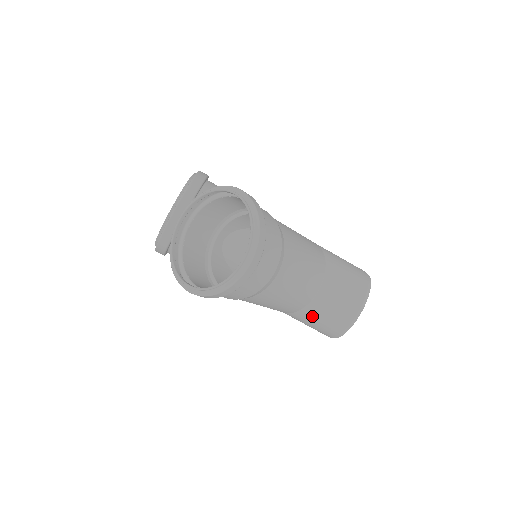
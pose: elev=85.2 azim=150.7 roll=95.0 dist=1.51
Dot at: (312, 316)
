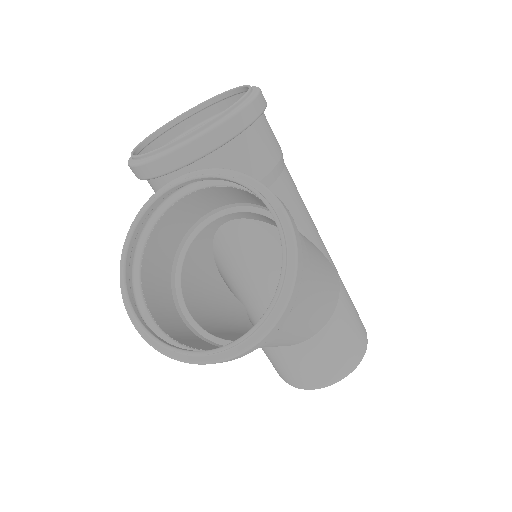
Dot at: (273, 355)
